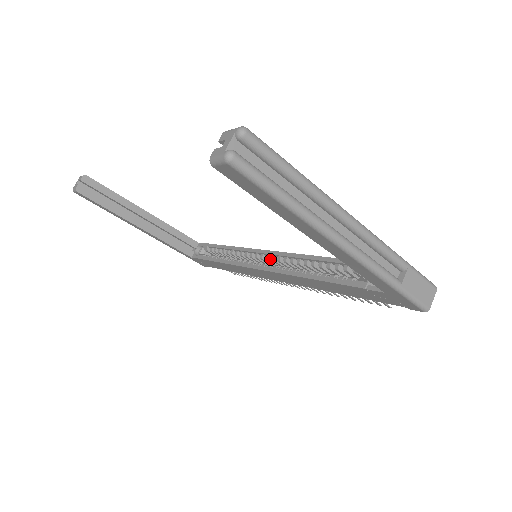
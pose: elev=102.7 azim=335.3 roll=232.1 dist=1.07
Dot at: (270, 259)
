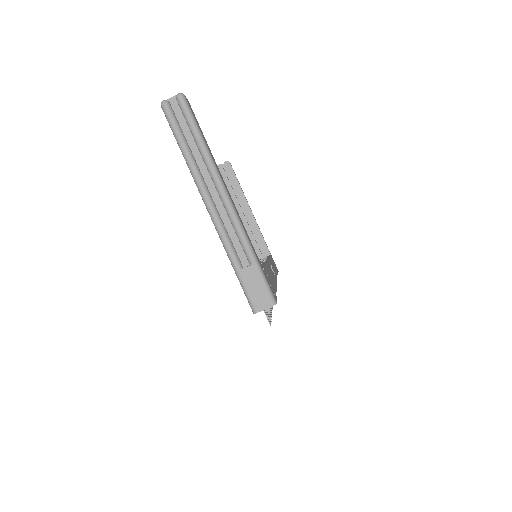
Dot at: occluded
